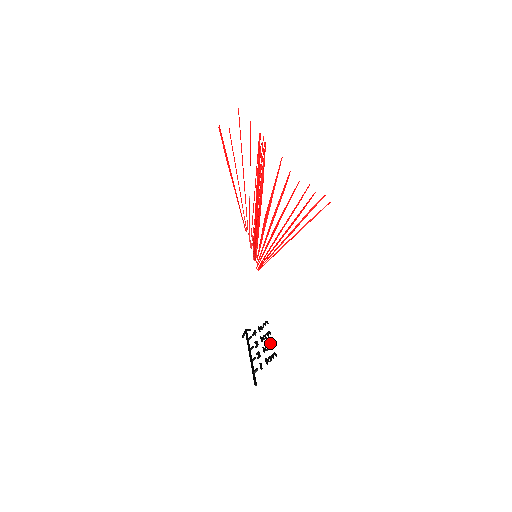
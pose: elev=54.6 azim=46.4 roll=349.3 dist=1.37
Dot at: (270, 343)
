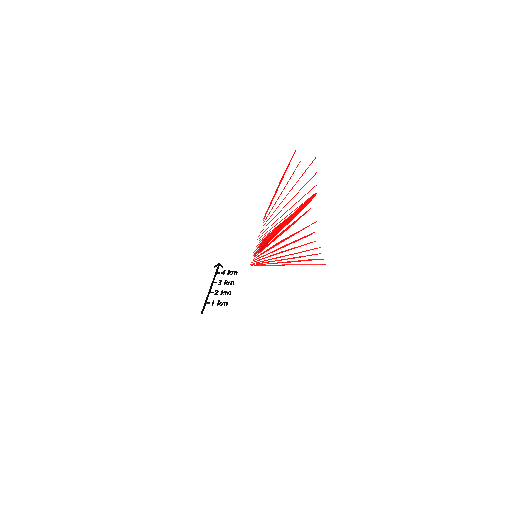
Dot at: occluded
